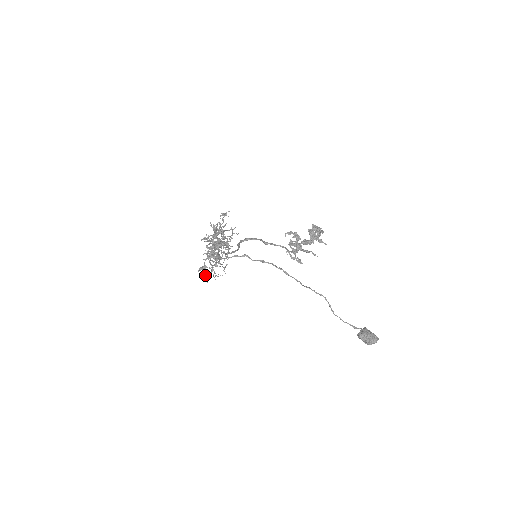
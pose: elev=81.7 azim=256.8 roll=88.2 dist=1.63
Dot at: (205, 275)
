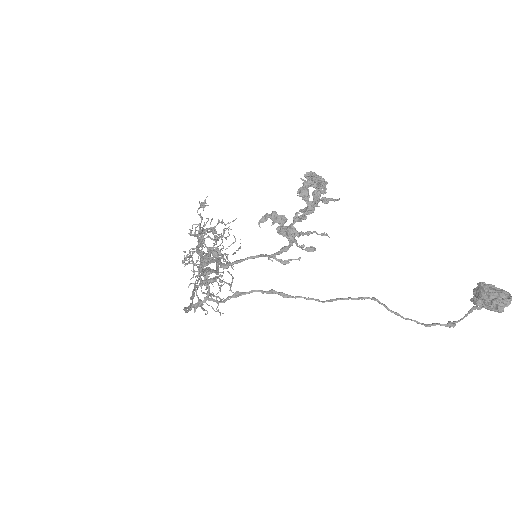
Dot at: occluded
